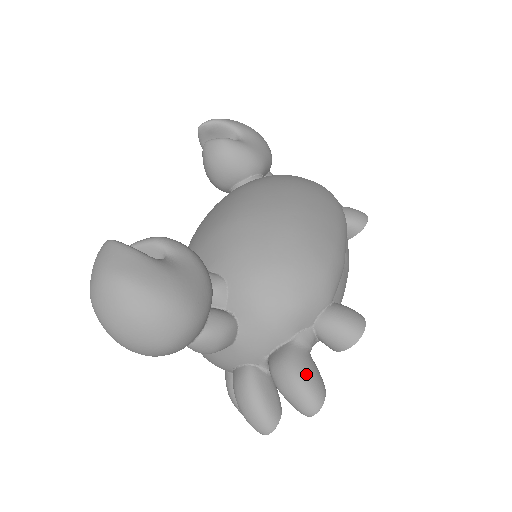
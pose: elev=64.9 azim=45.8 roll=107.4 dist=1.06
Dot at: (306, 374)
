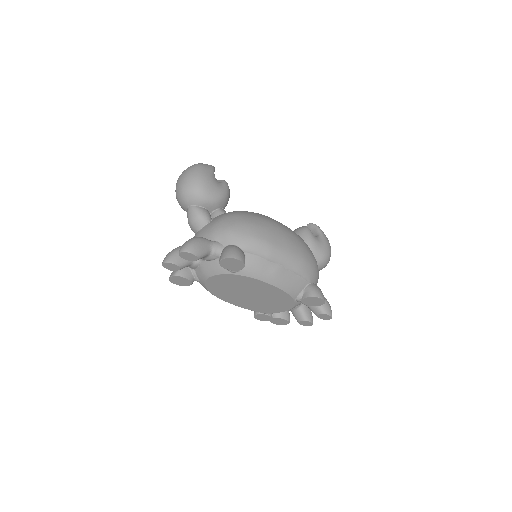
Dot at: (198, 241)
